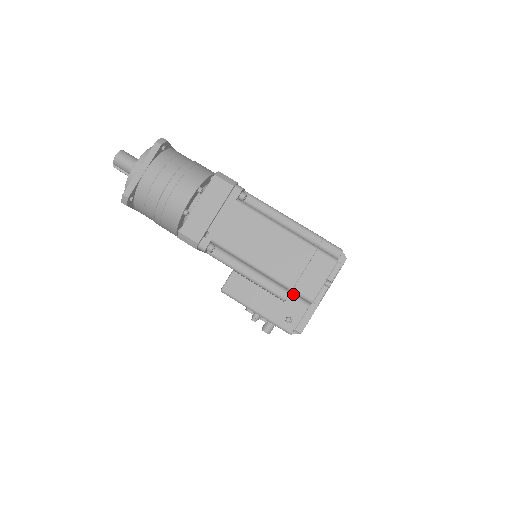
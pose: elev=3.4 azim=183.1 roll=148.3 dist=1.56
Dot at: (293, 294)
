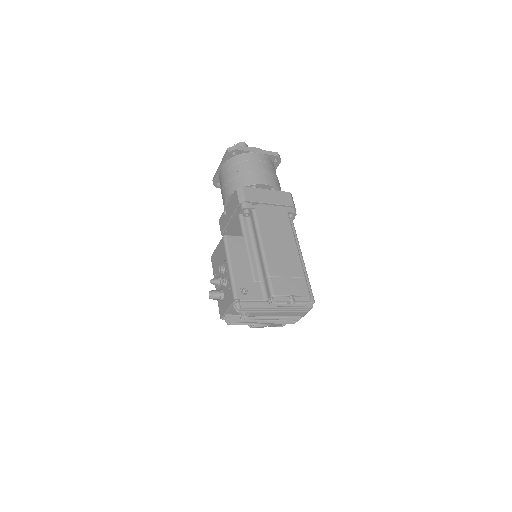
Dot at: (263, 284)
